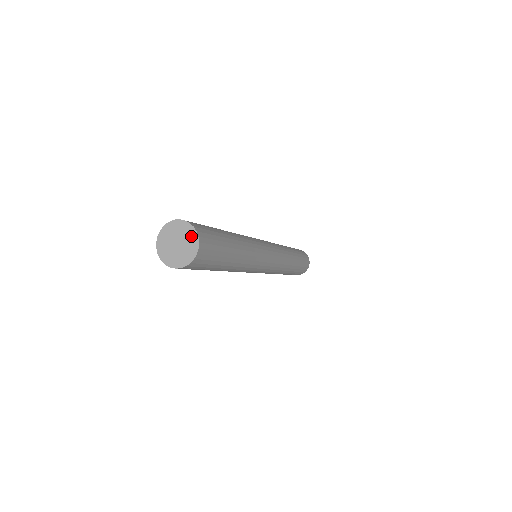
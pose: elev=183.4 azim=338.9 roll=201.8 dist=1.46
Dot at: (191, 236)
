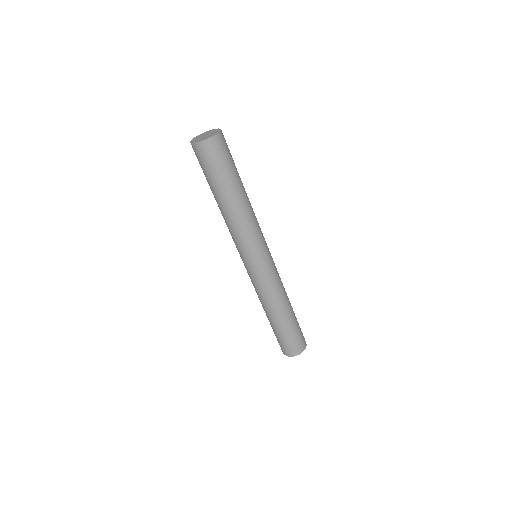
Dot at: (216, 131)
